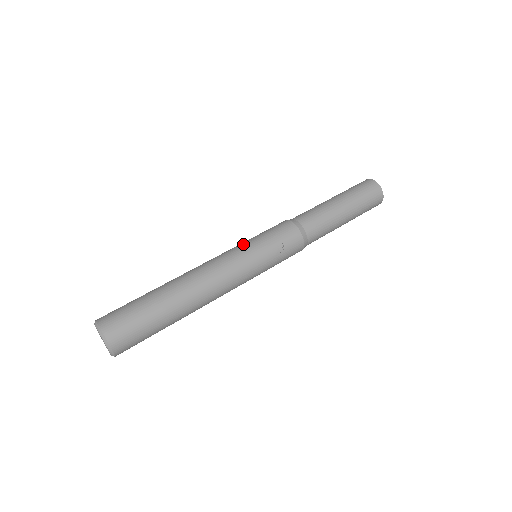
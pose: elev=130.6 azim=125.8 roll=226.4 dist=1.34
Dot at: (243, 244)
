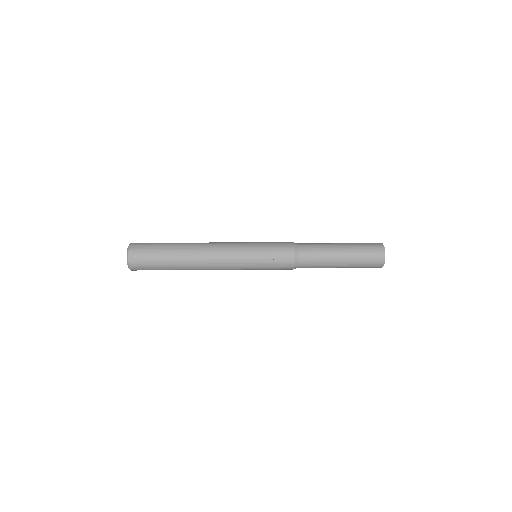
Dot at: (249, 242)
